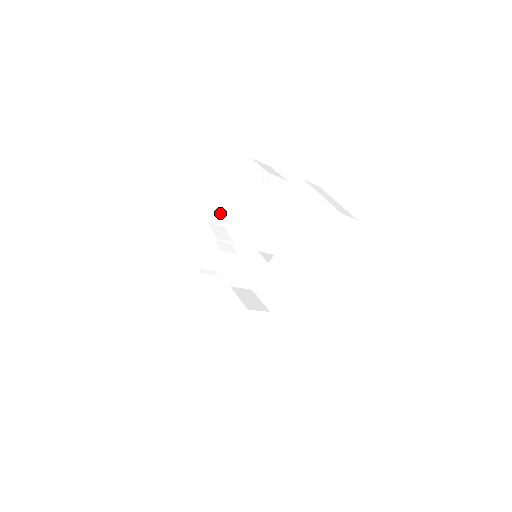
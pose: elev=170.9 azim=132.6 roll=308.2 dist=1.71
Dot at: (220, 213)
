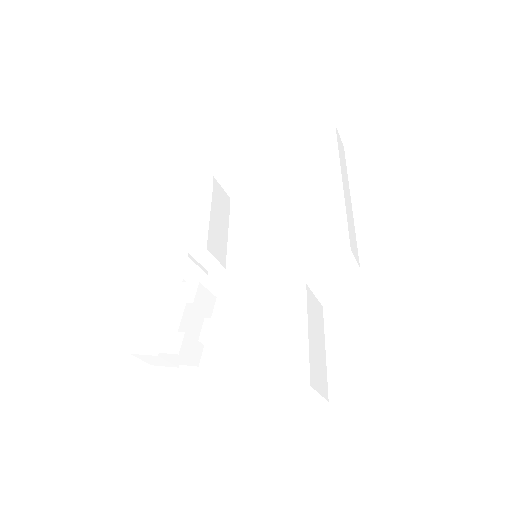
Dot at: (169, 255)
